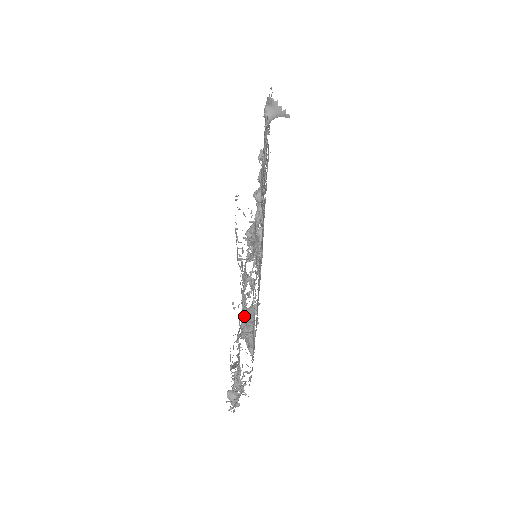
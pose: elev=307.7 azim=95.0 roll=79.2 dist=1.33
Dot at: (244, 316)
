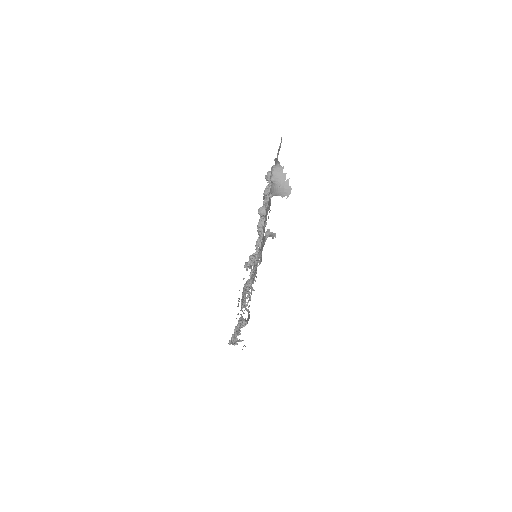
Dot at: (243, 313)
